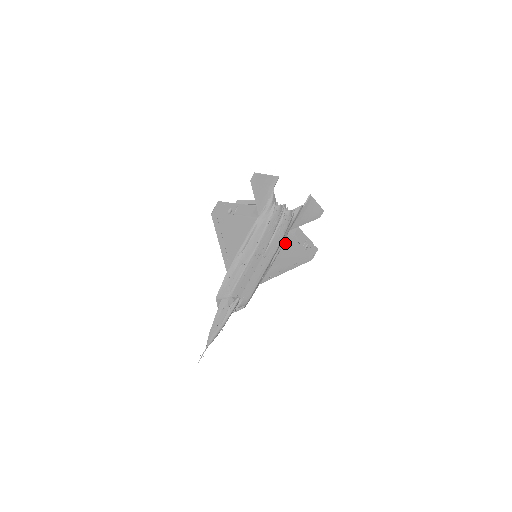
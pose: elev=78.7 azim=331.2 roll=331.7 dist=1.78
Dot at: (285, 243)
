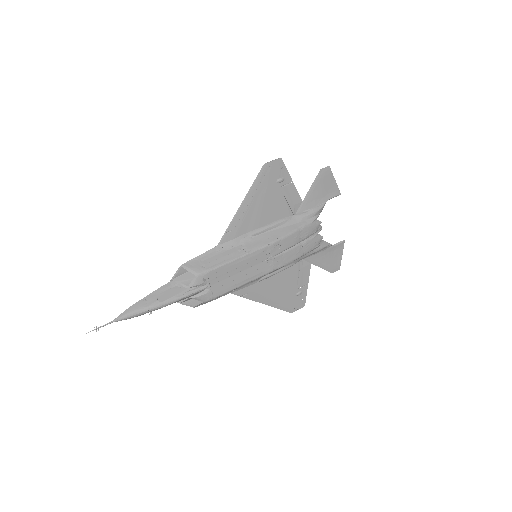
Dot at: (289, 269)
